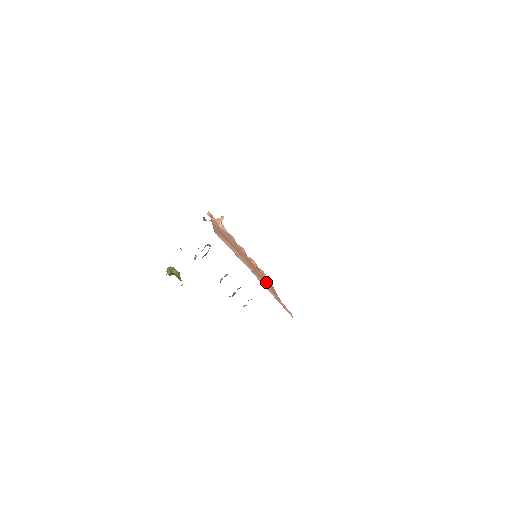
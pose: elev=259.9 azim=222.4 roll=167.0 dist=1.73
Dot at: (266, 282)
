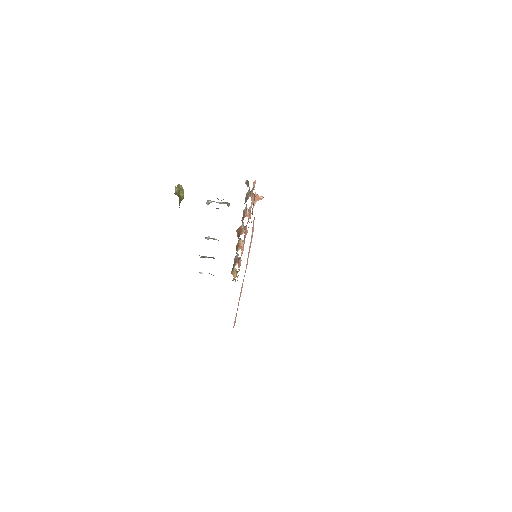
Dot at: occluded
